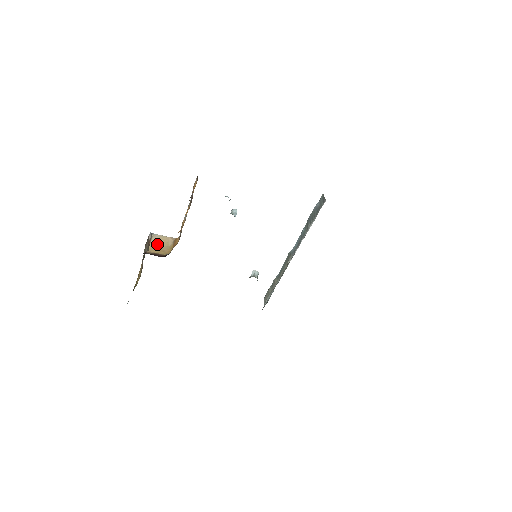
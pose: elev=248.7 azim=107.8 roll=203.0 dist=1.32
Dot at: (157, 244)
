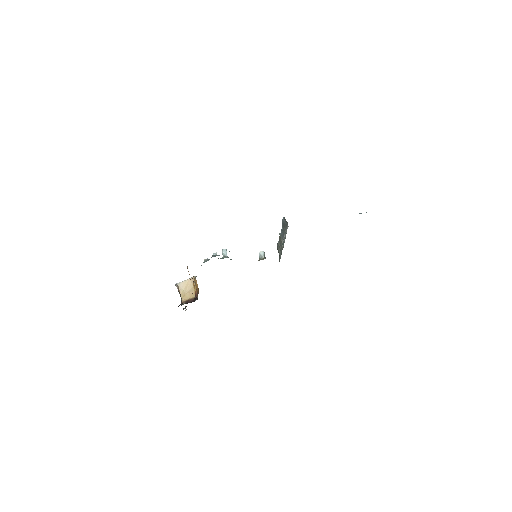
Dot at: (185, 291)
